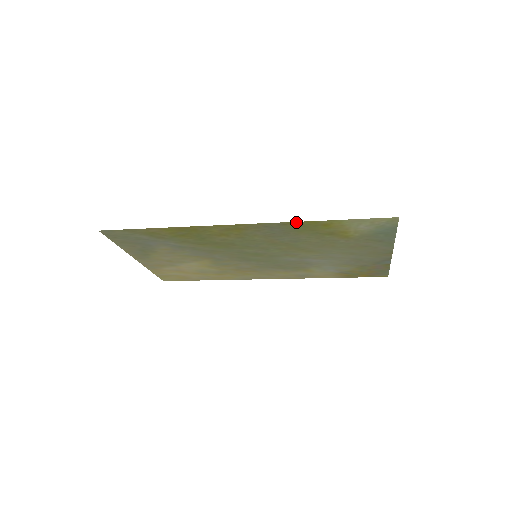
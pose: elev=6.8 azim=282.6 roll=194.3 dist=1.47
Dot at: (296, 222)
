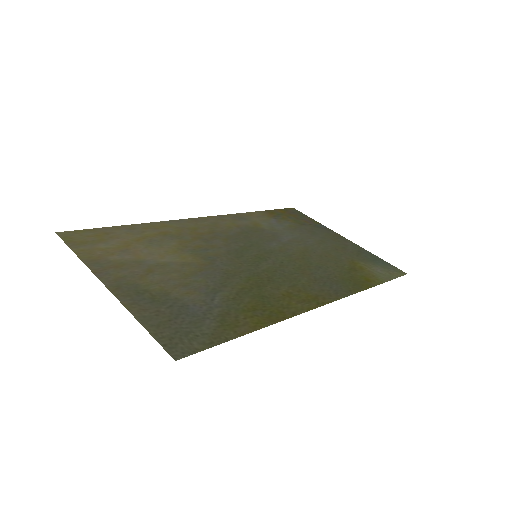
Dot at: (361, 290)
